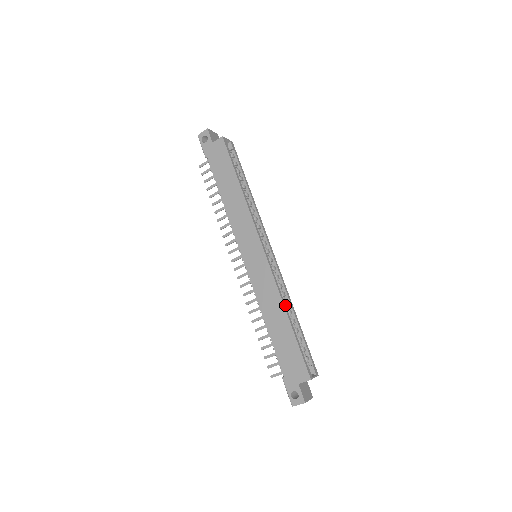
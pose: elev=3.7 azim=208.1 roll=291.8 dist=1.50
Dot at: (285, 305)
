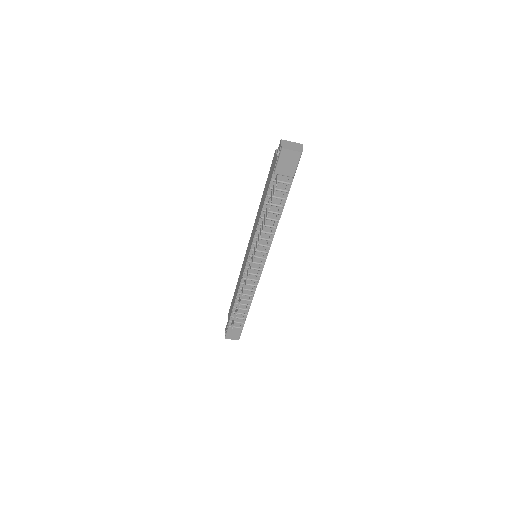
Dot at: occluded
